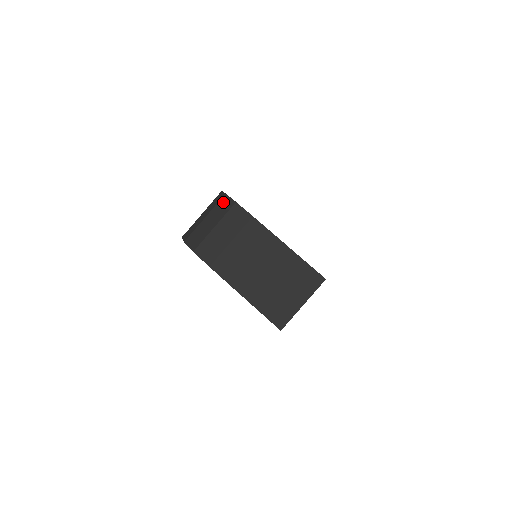
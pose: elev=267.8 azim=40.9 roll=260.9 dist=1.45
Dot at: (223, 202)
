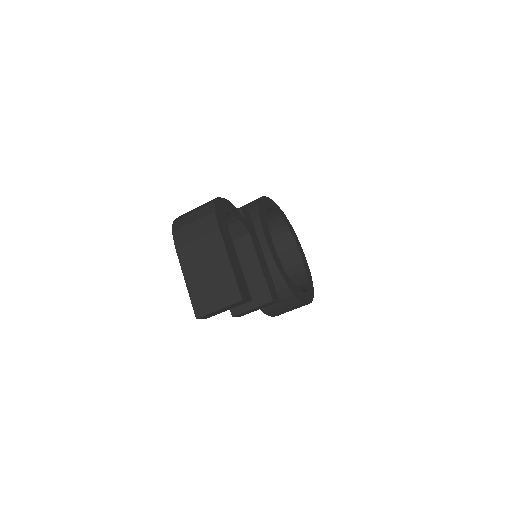
Dot at: (209, 206)
